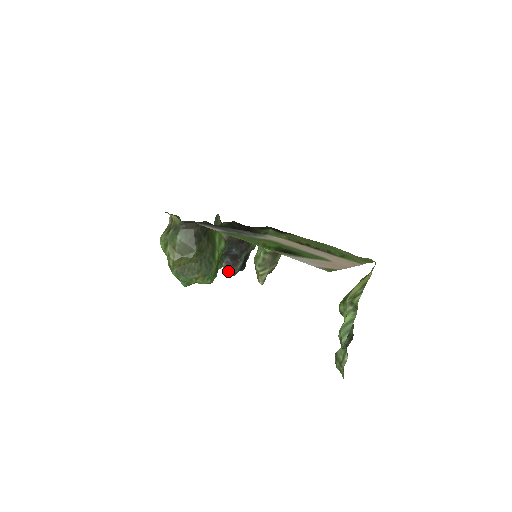
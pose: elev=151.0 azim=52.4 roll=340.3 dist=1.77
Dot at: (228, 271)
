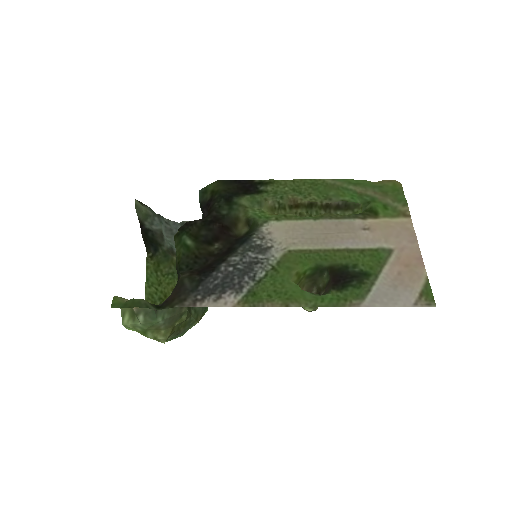
Dot at: occluded
